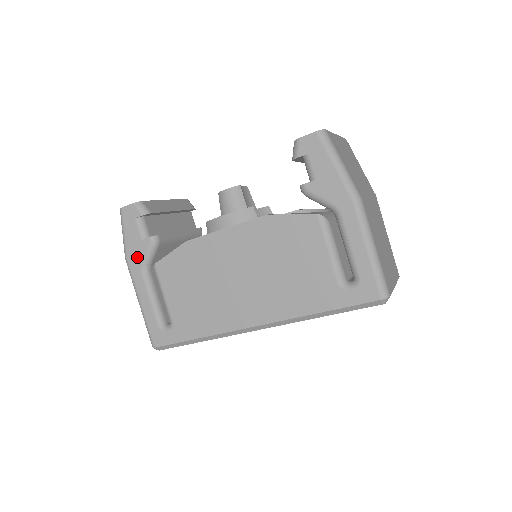
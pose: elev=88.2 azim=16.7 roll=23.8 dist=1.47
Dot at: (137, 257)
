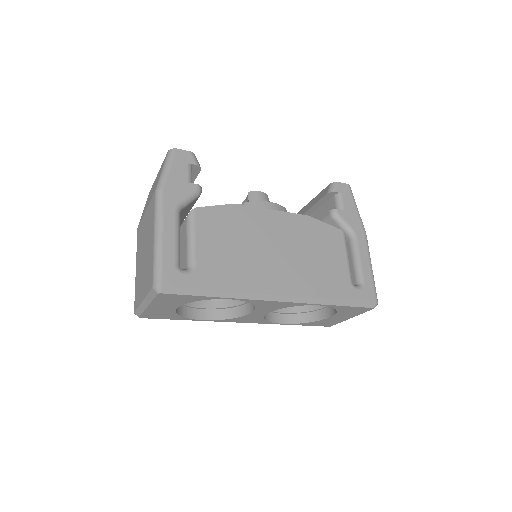
Dot at: (176, 194)
